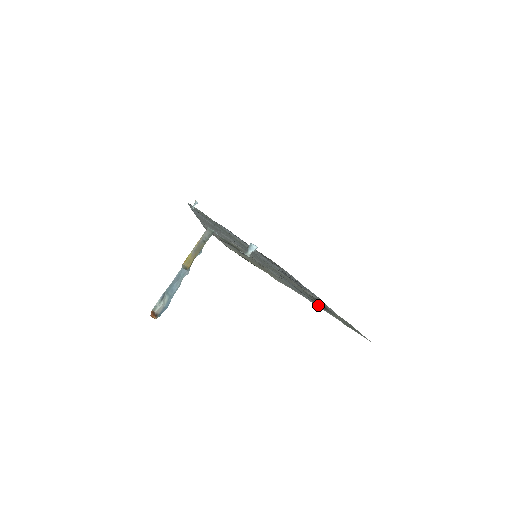
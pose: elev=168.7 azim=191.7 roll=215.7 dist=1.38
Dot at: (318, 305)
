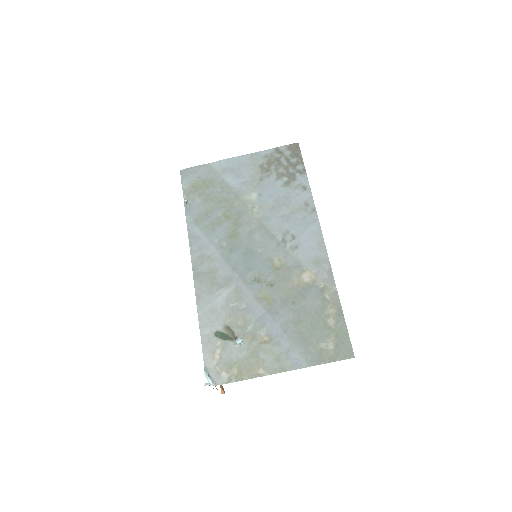
Dot at: (302, 357)
